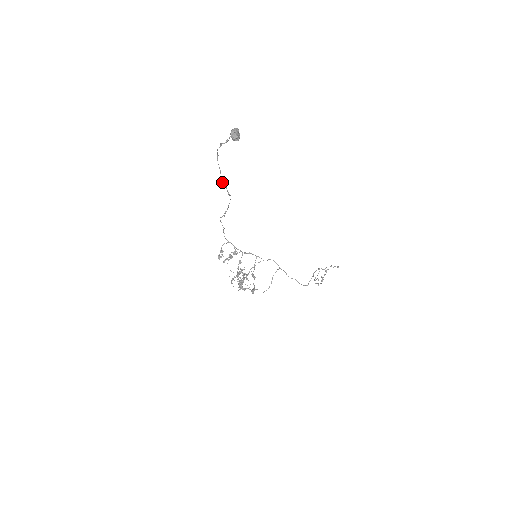
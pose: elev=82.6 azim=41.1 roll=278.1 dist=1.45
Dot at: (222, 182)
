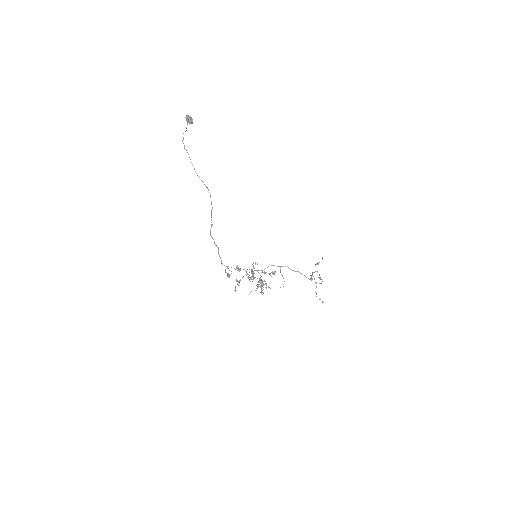
Dot at: (197, 175)
